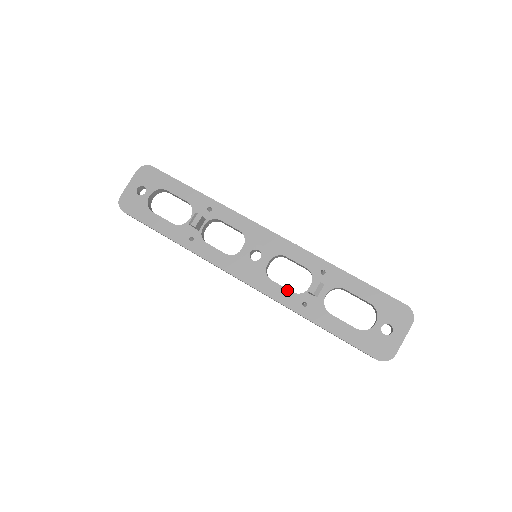
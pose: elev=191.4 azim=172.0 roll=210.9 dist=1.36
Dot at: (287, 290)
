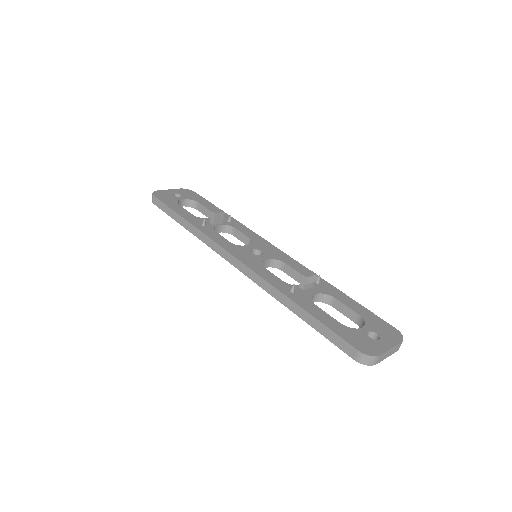
Dot at: (278, 278)
